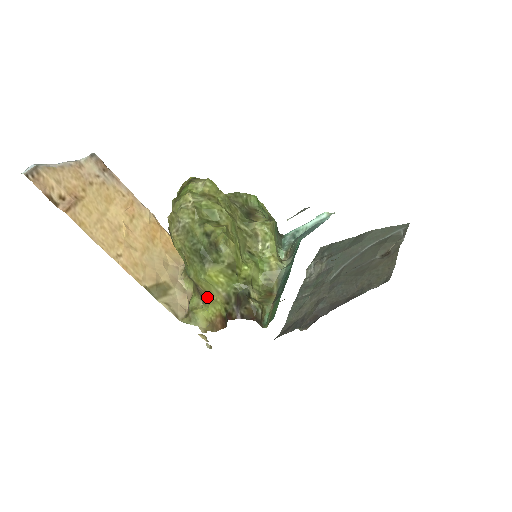
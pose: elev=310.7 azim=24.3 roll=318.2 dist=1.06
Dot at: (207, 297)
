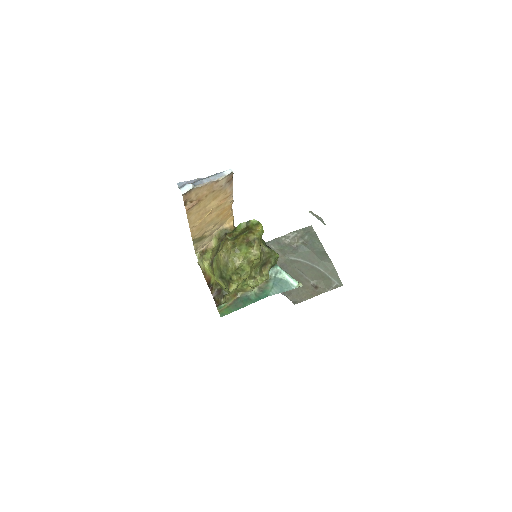
Dot at: (212, 269)
